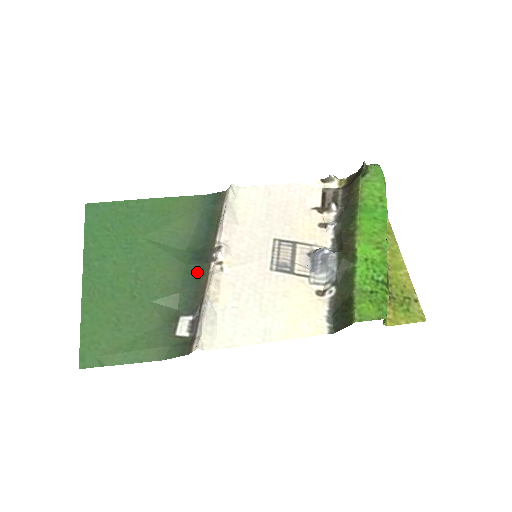
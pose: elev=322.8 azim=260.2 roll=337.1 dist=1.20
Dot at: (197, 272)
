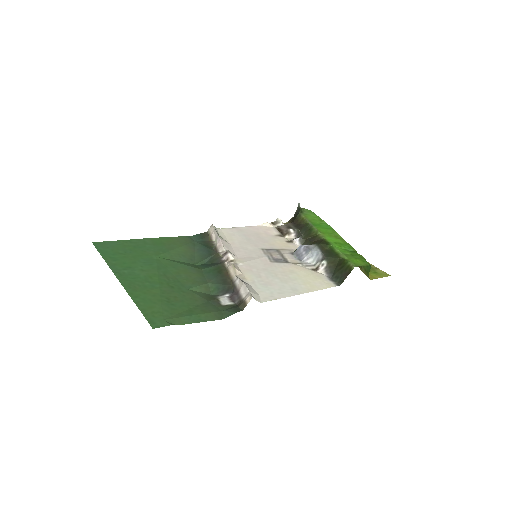
Dot at: (215, 270)
